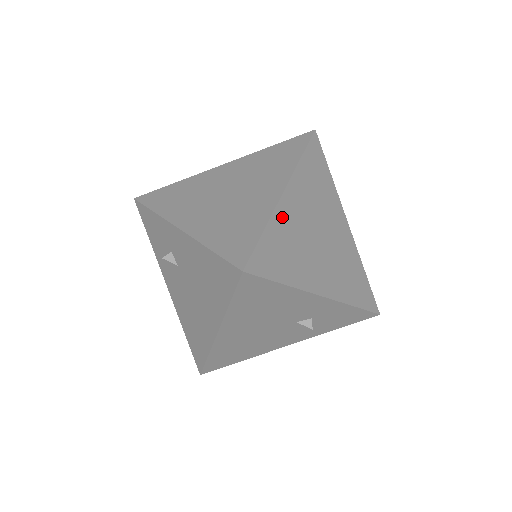
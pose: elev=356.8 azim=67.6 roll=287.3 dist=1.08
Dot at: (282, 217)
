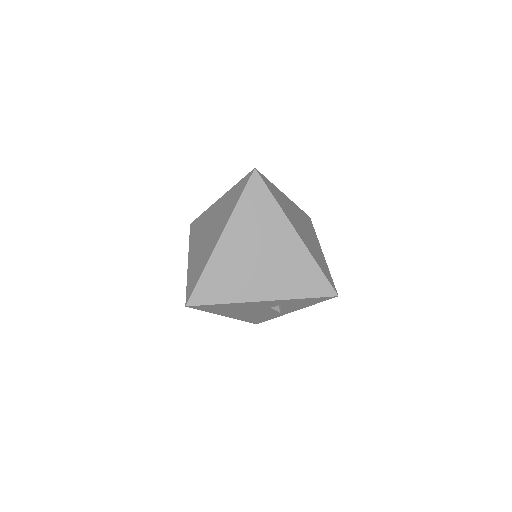
Dot at: (218, 259)
